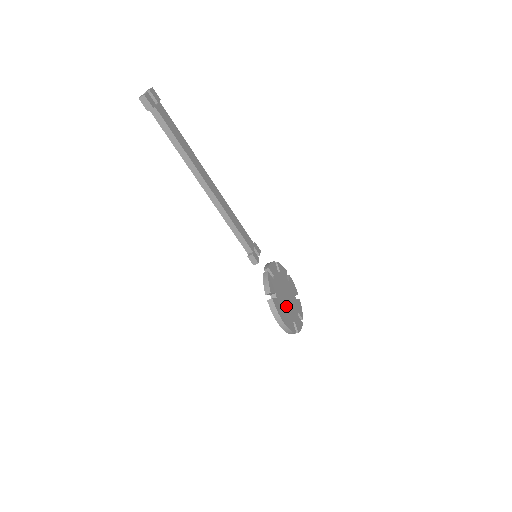
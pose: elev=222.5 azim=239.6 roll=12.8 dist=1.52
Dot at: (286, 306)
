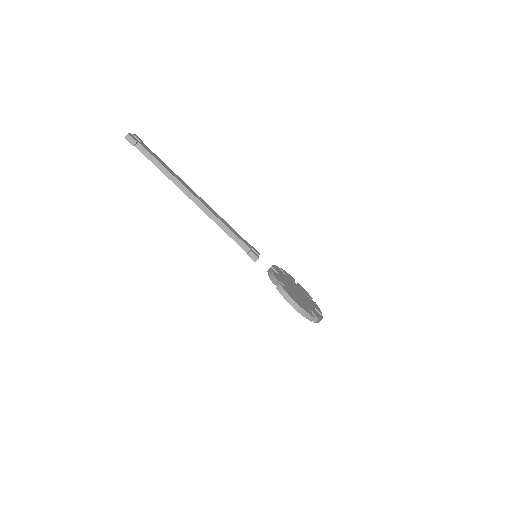
Dot at: (298, 297)
